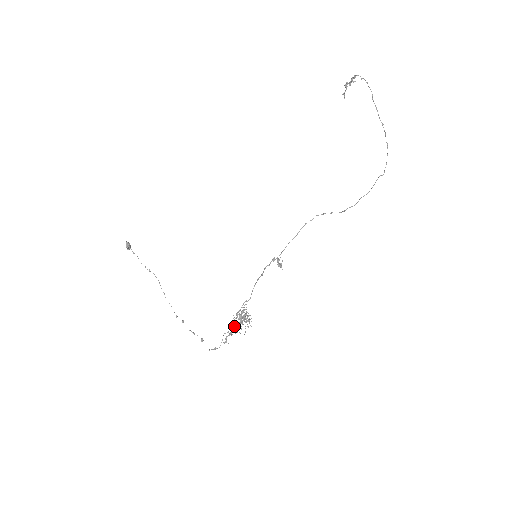
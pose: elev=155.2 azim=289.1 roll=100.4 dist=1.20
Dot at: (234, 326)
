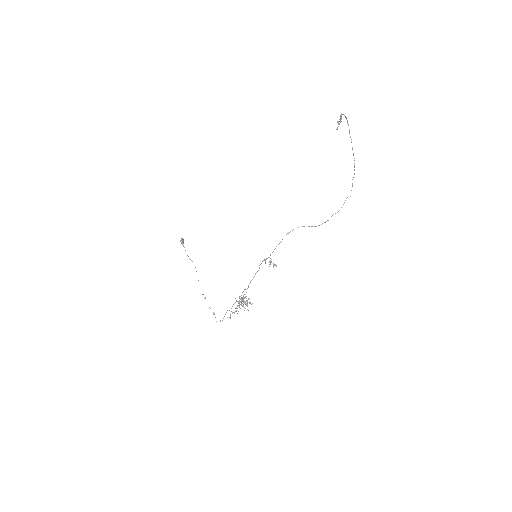
Dot at: (236, 307)
